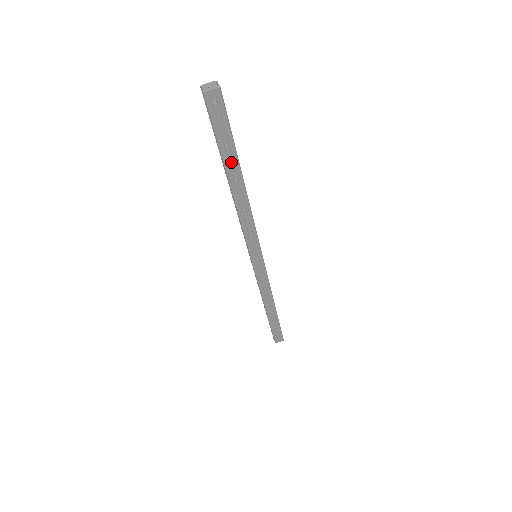
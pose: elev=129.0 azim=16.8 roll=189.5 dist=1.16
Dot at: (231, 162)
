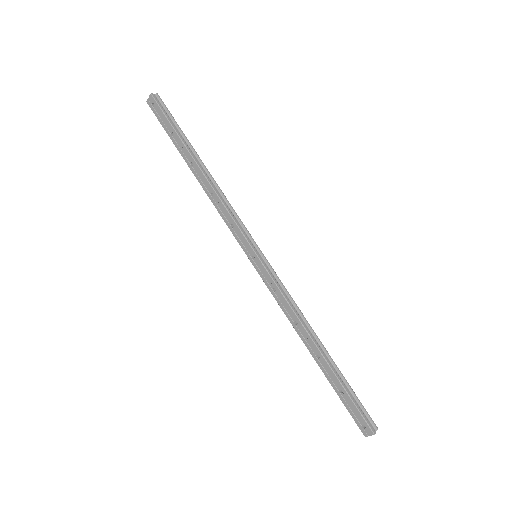
Dot at: (182, 148)
